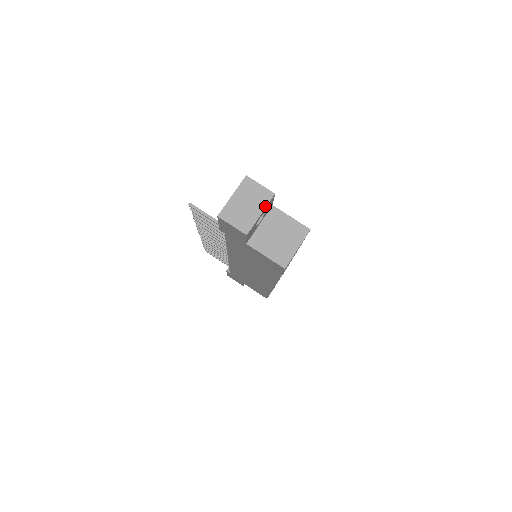
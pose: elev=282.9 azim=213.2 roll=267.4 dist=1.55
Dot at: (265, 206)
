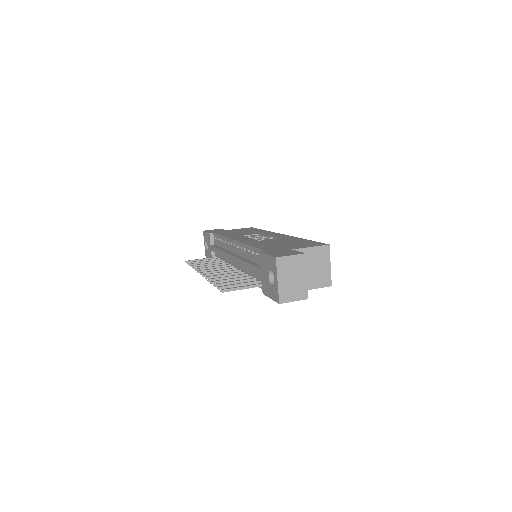
Dot at: (305, 268)
